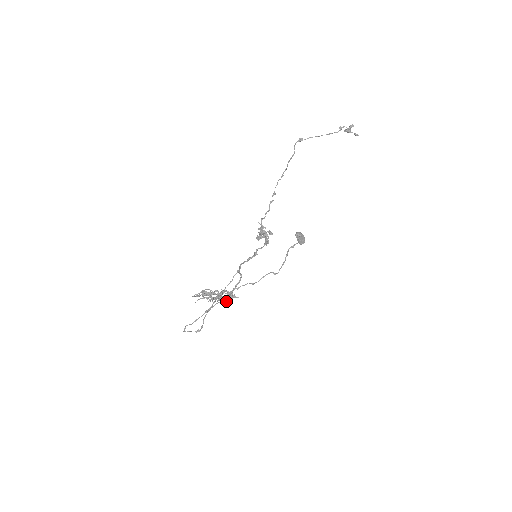
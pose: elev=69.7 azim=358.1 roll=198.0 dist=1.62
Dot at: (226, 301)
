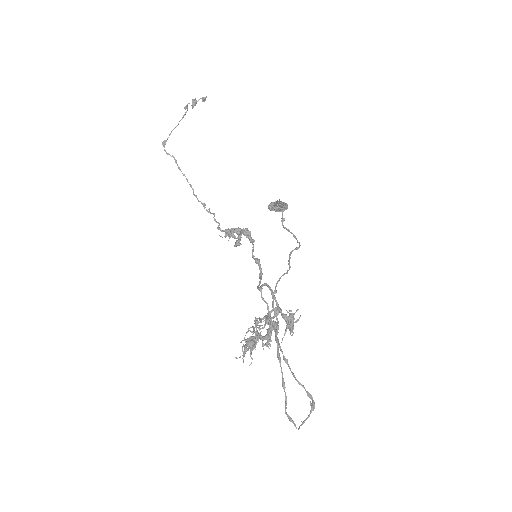
Dot at: (290, 329)
